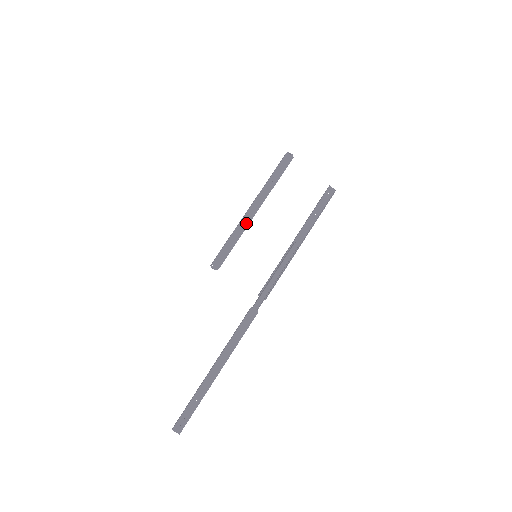
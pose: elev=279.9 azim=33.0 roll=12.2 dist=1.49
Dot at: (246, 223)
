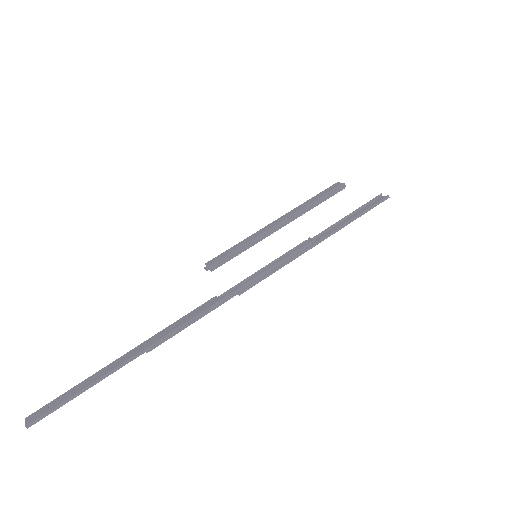
Dot at: (262, 232)
